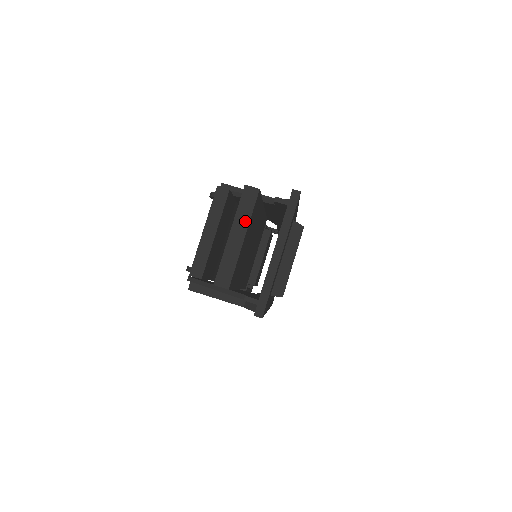
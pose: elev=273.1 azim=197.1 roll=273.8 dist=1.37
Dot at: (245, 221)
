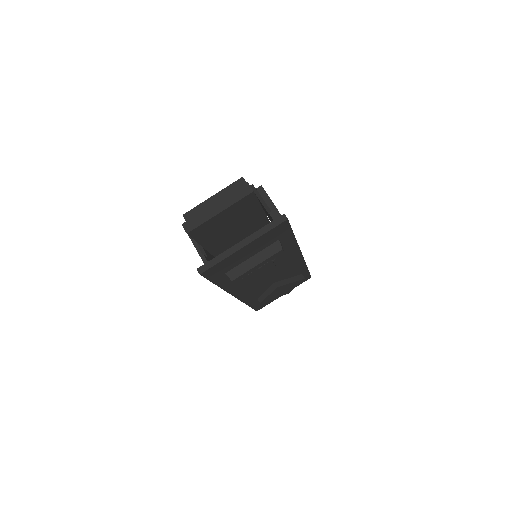
Dot at: (229, 203)
